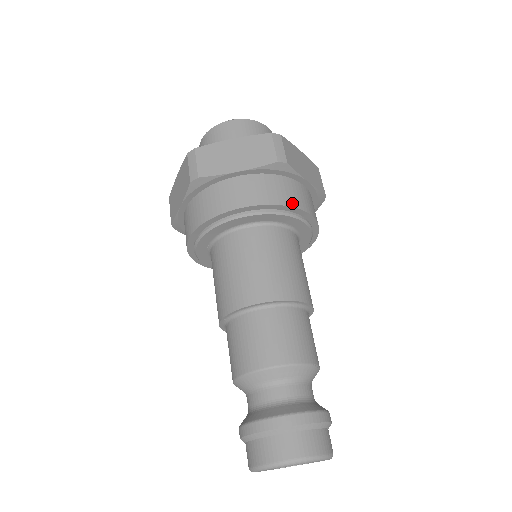
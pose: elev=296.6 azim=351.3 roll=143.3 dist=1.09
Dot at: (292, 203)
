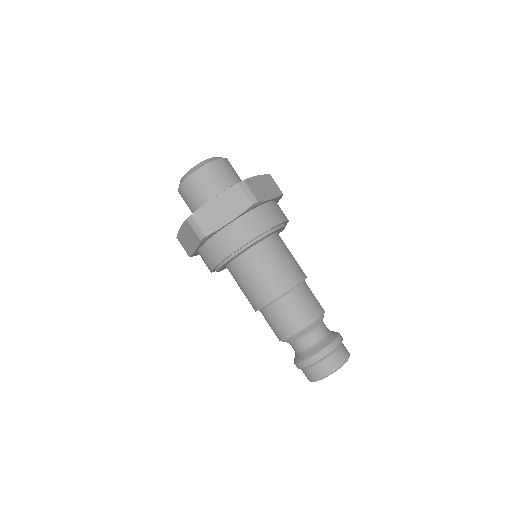
Dot at: (271, 225)
